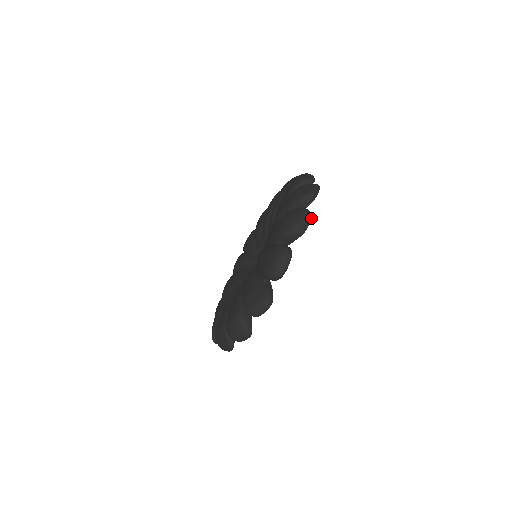
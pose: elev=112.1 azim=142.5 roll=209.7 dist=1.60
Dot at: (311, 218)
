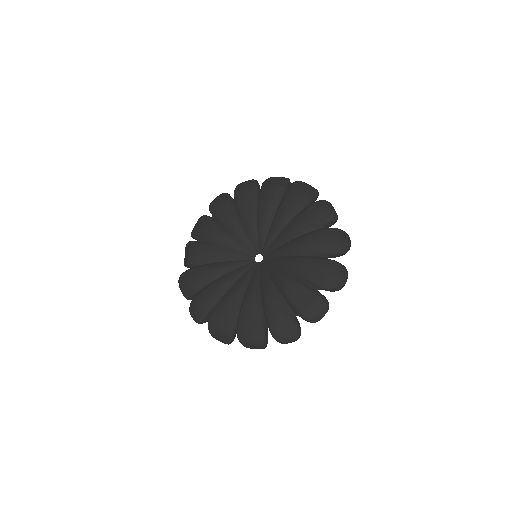
Dot at: (347, 276)
